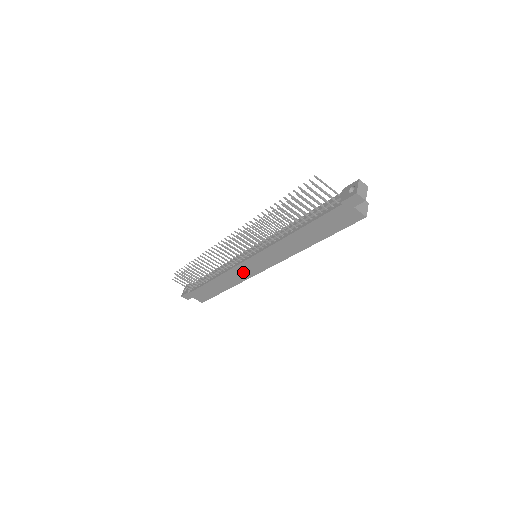
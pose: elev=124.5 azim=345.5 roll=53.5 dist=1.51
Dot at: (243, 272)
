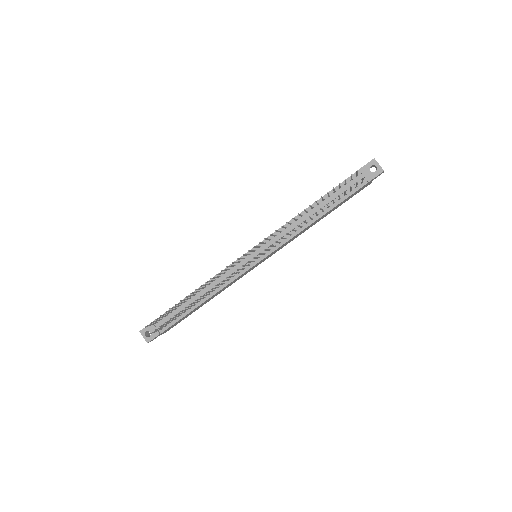
Dot at: (240, 277)
